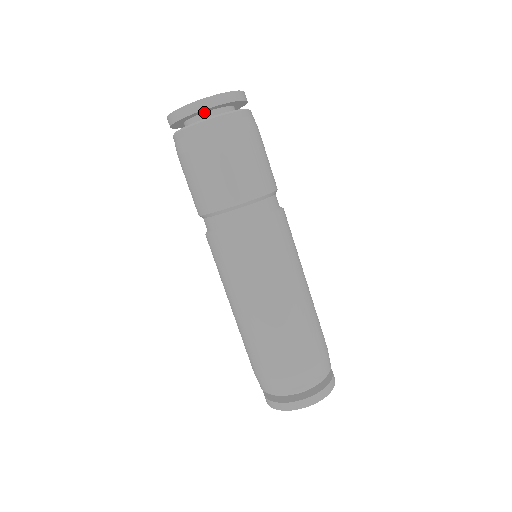
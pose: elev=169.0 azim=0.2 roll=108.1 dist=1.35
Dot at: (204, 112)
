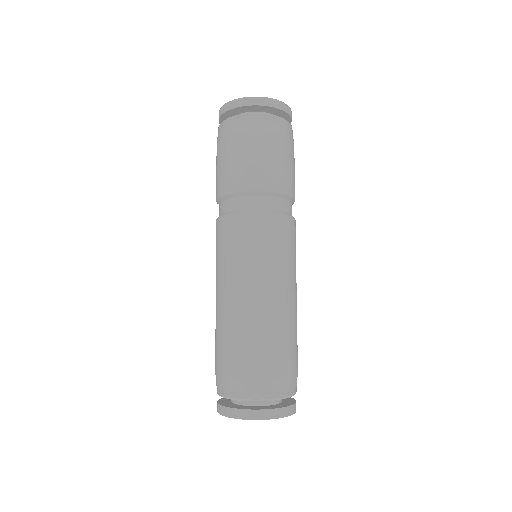
Dot at: (247, 112)
